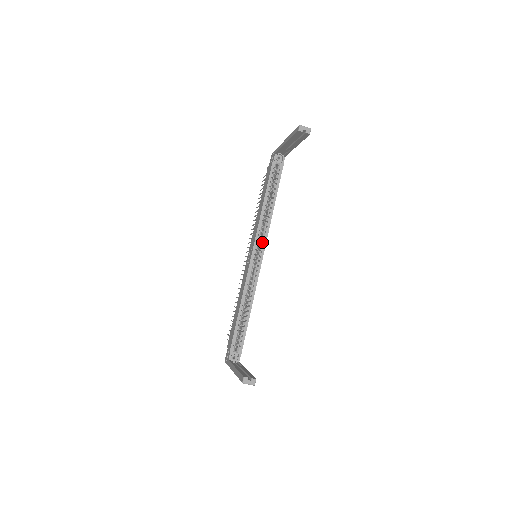
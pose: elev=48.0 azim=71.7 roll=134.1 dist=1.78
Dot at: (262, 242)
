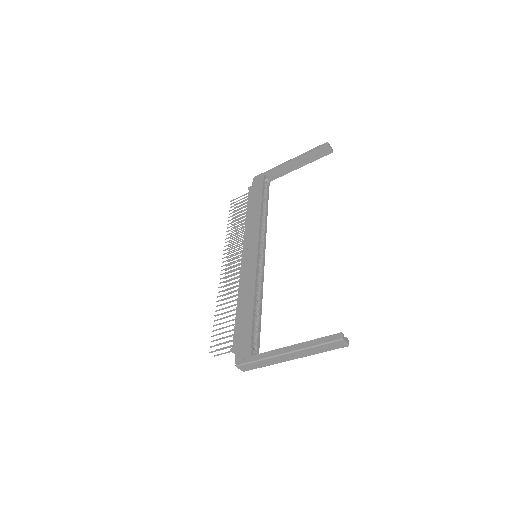
Dot at: occluded
